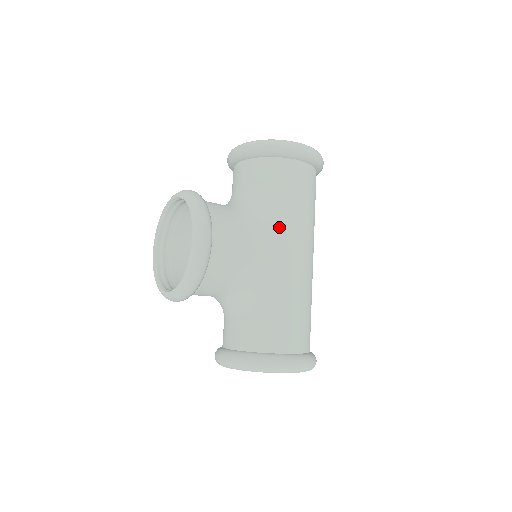
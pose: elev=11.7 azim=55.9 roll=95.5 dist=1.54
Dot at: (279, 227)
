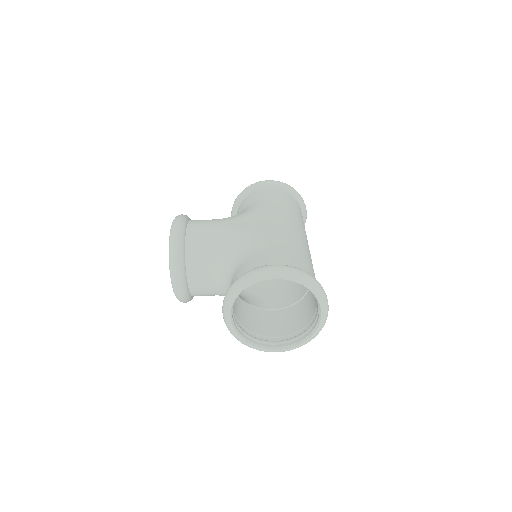
Dot at: (250, 213)
